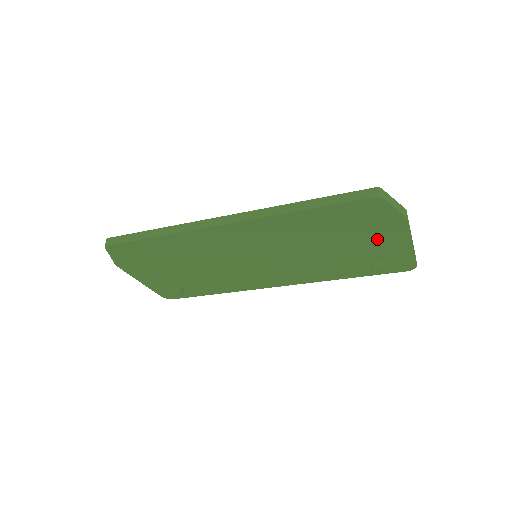
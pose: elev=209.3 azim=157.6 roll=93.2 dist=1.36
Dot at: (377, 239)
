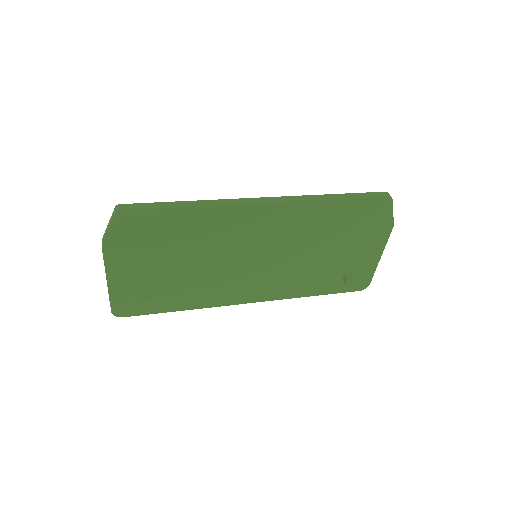
Dot at: (363, 246)
